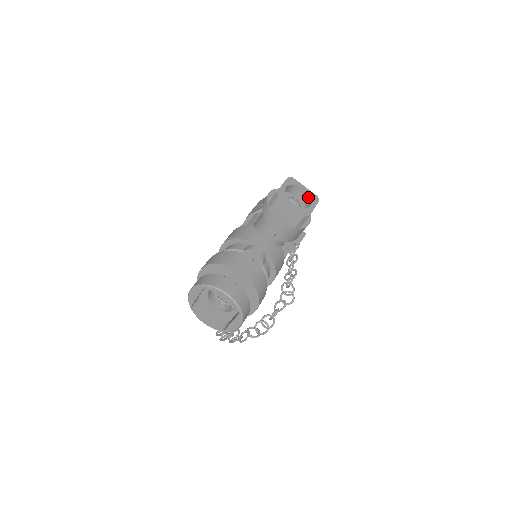
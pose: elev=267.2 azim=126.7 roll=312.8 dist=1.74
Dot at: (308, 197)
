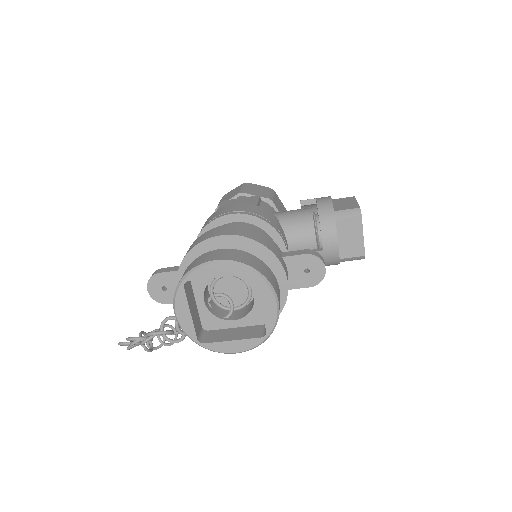
Dot at: occluded
